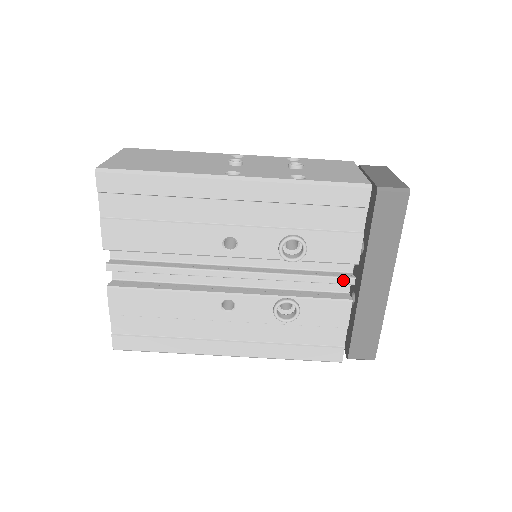
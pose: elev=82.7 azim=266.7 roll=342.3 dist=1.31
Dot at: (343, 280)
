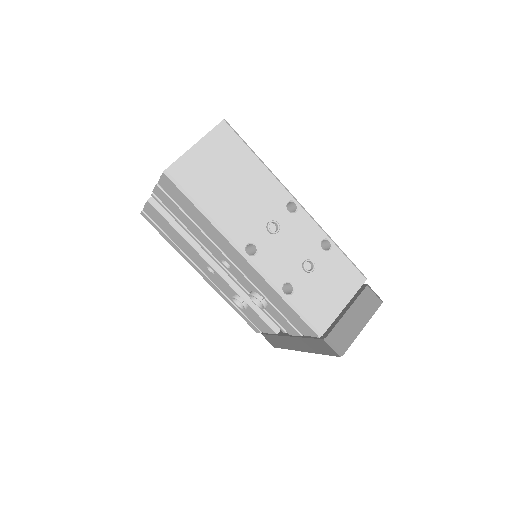
Dot at: (279, 327)
